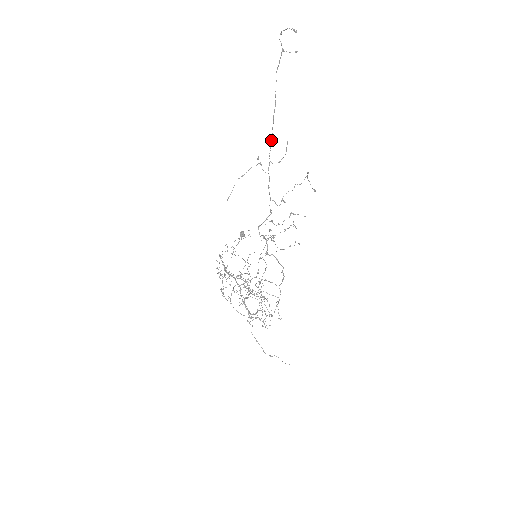
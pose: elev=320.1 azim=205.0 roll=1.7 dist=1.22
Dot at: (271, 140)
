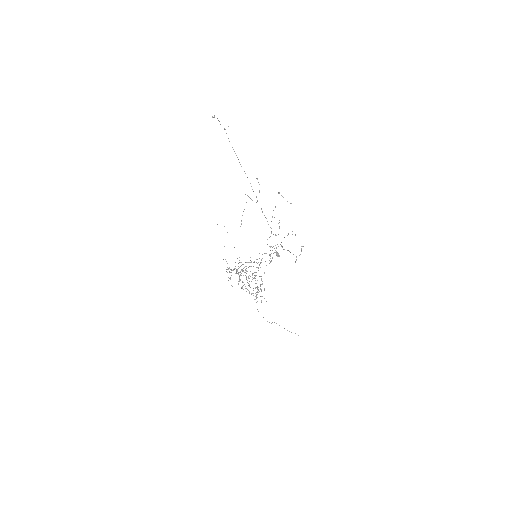
Dot at: occluded
